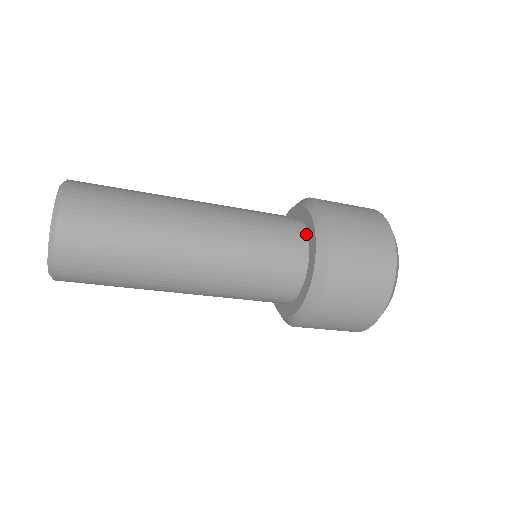
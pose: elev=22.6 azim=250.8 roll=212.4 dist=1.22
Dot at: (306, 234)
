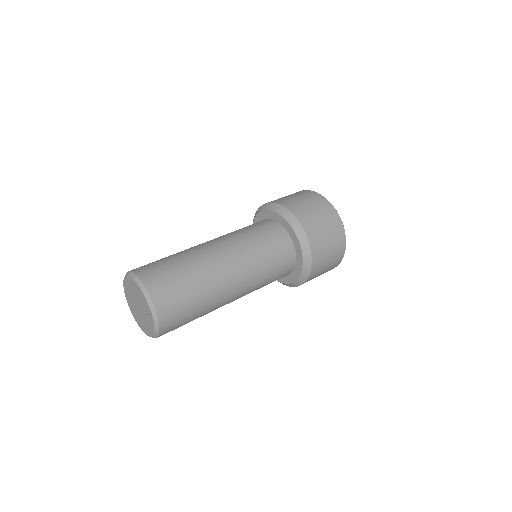
Dot at: (288, 235)
